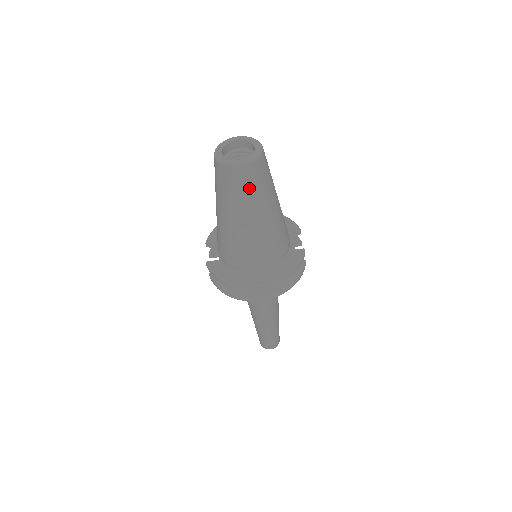
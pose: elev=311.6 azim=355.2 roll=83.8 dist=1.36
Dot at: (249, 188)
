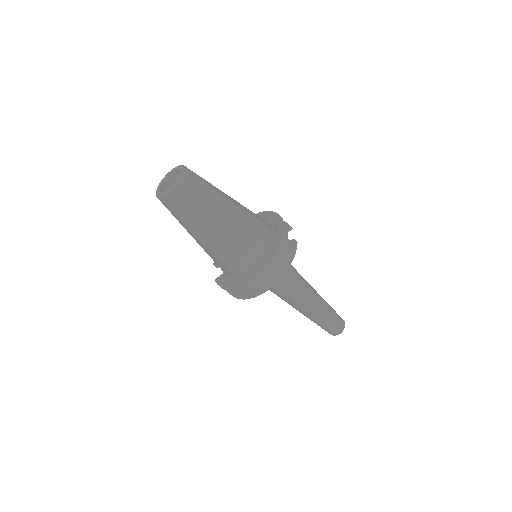
Dot at: (190, 205)
